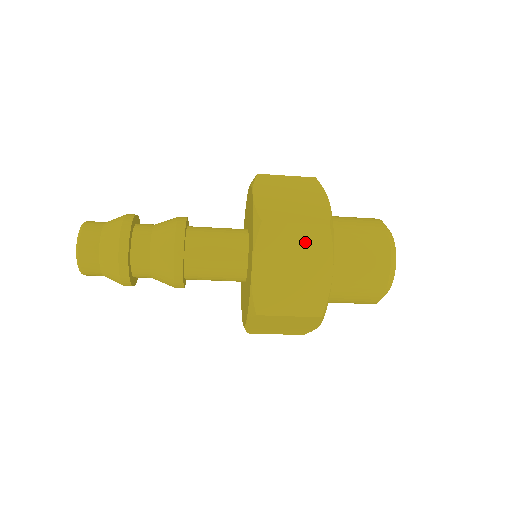
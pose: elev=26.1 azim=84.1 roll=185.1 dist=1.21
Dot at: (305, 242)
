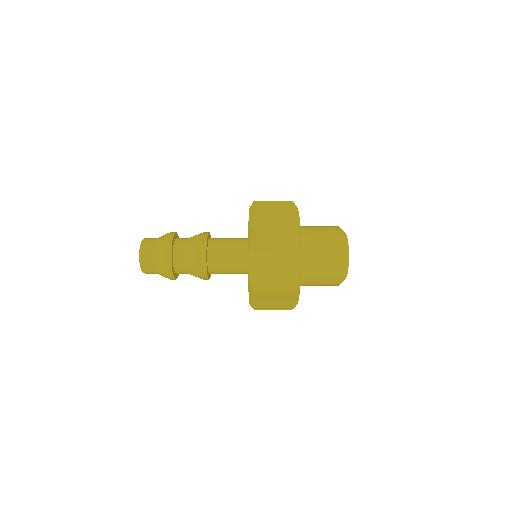
Dot at: (281, 243)
